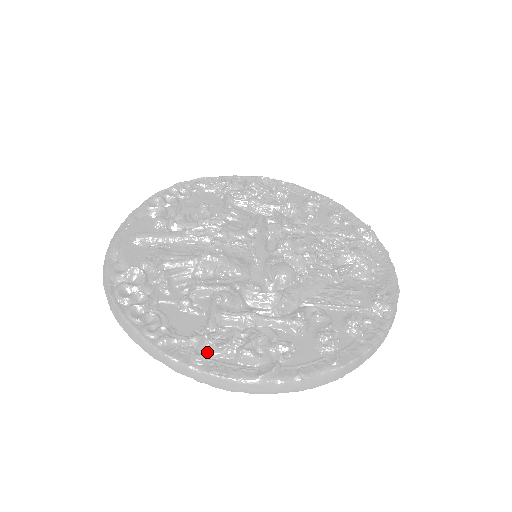
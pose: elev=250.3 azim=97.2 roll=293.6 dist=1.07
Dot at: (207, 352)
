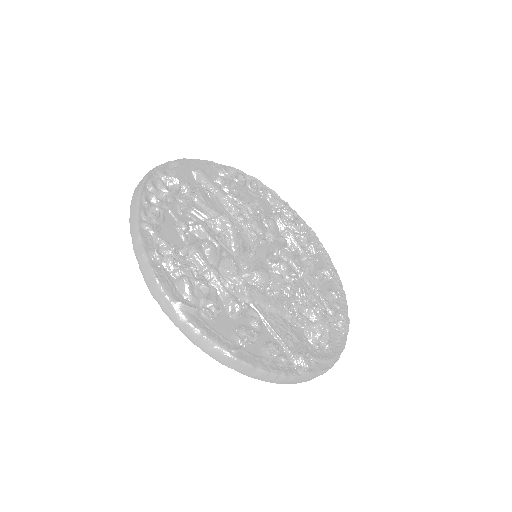
Dot at: (164, 258)
